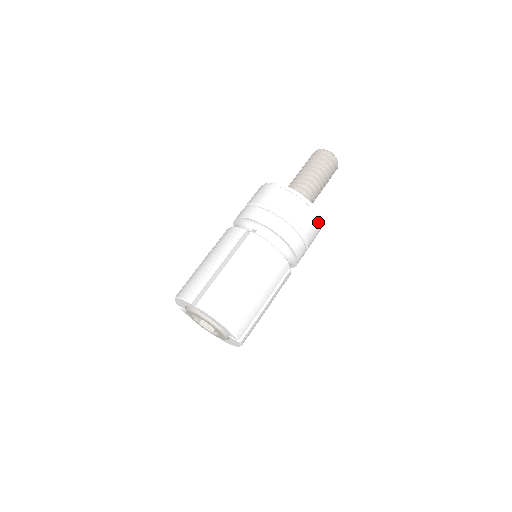
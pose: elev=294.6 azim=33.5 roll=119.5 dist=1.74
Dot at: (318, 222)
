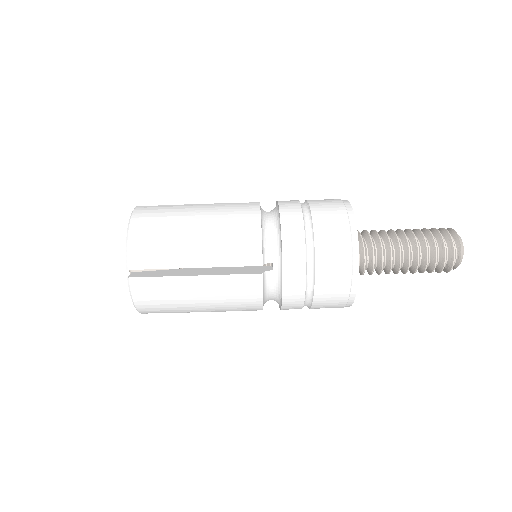
Dot at: occluded
